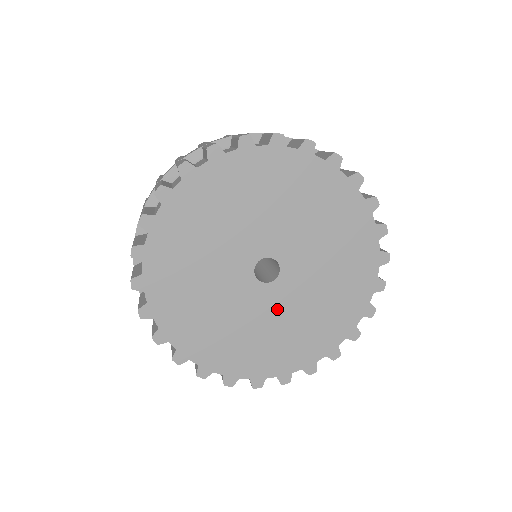
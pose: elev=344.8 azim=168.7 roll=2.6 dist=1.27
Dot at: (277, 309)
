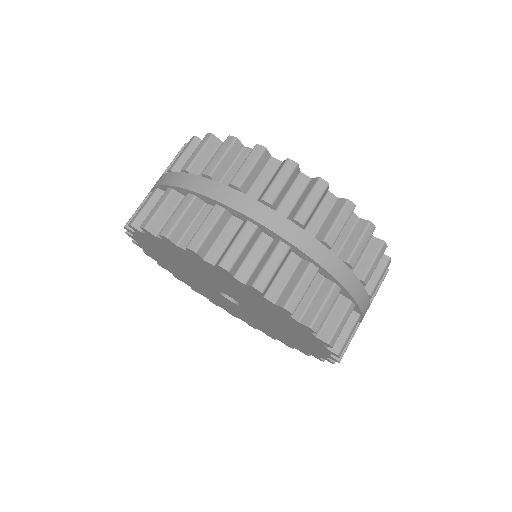
Dot at: (254, 317)
